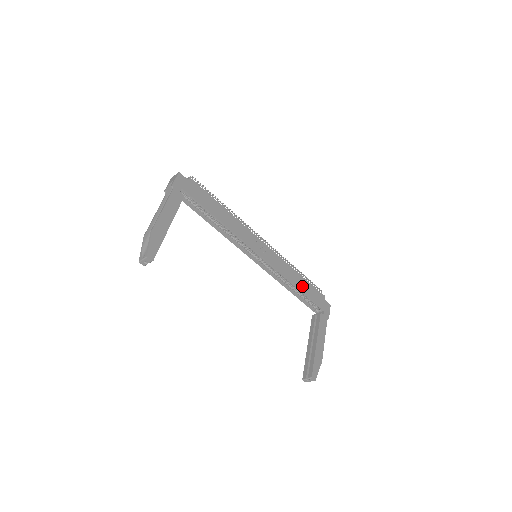
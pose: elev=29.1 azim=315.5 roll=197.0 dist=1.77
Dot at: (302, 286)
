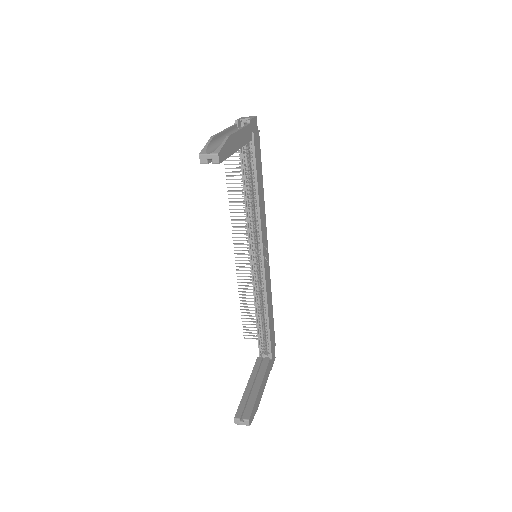
Dot at: (270, 318)
